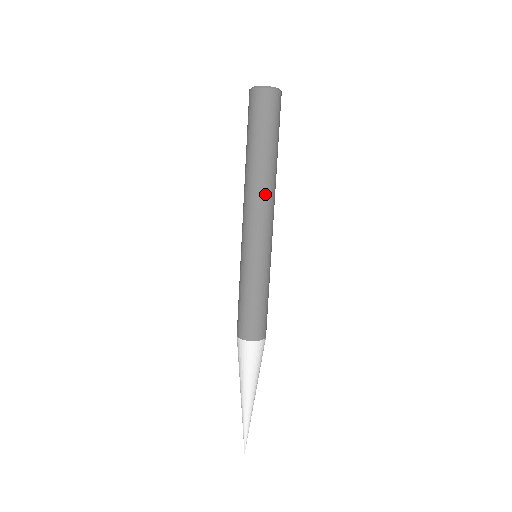
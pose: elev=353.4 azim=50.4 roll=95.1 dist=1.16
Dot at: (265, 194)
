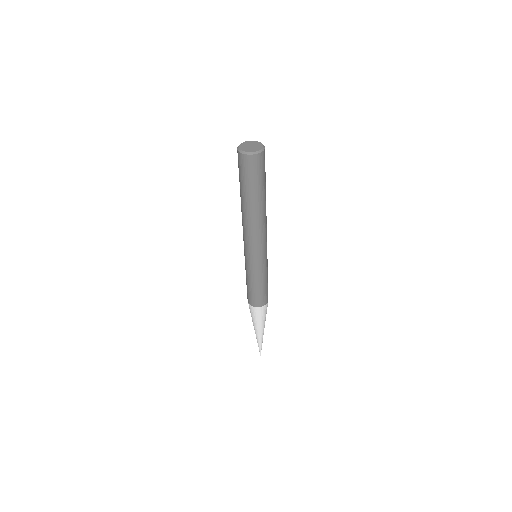
Dot at: (256, 225)
